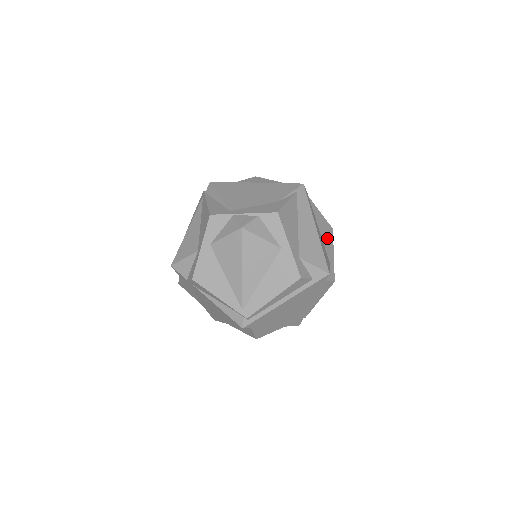
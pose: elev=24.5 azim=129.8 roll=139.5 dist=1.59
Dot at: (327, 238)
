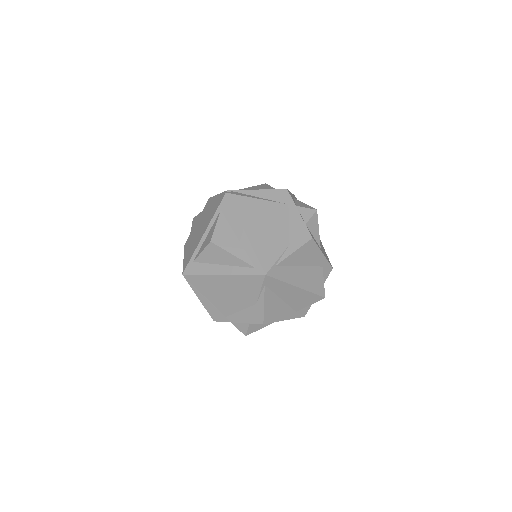
Dot at: (311, 256)
